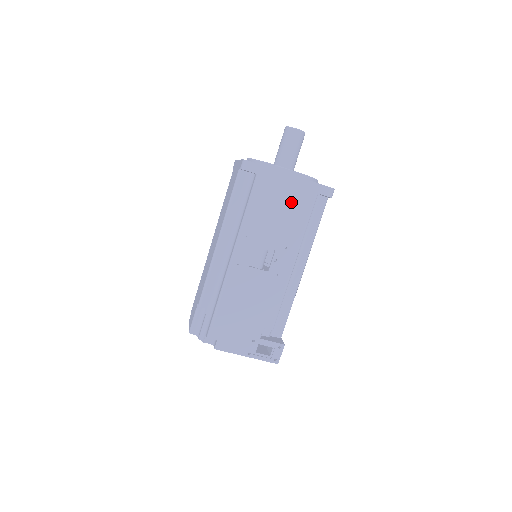
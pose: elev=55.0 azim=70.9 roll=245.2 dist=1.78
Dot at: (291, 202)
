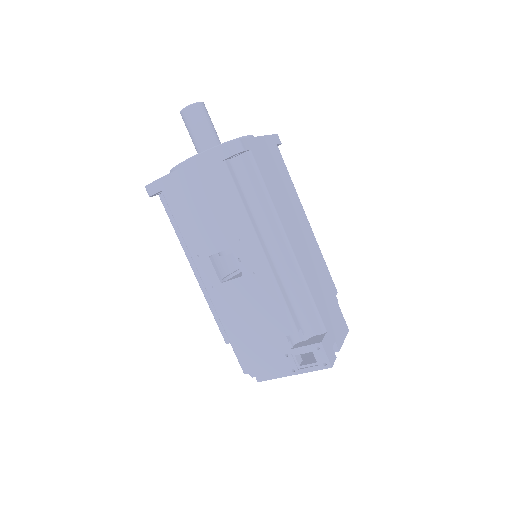
Dot at: (206, 191)
